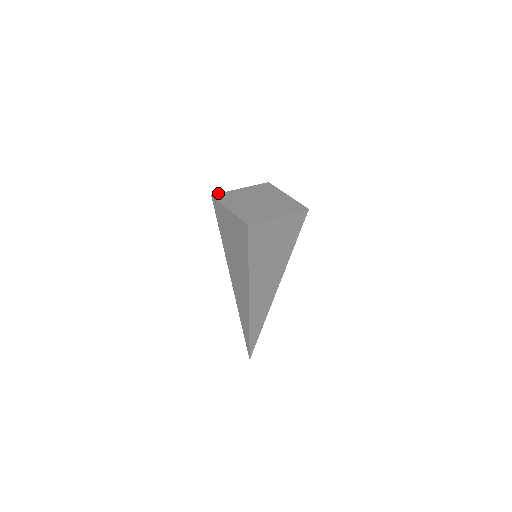
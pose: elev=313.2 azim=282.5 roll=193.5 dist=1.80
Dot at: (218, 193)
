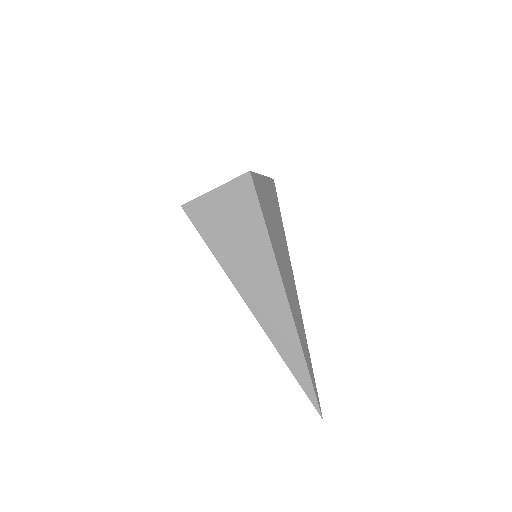
Dot at: occluded
